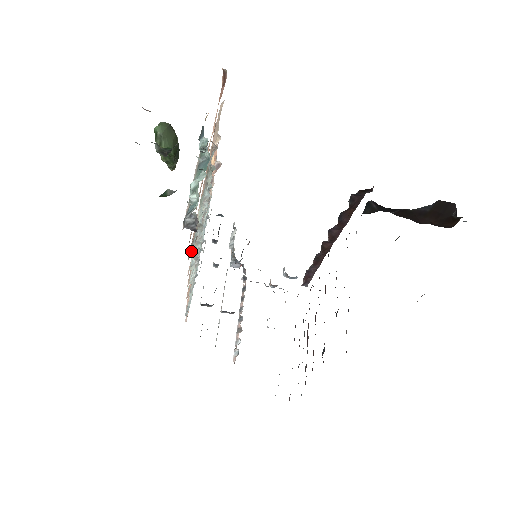
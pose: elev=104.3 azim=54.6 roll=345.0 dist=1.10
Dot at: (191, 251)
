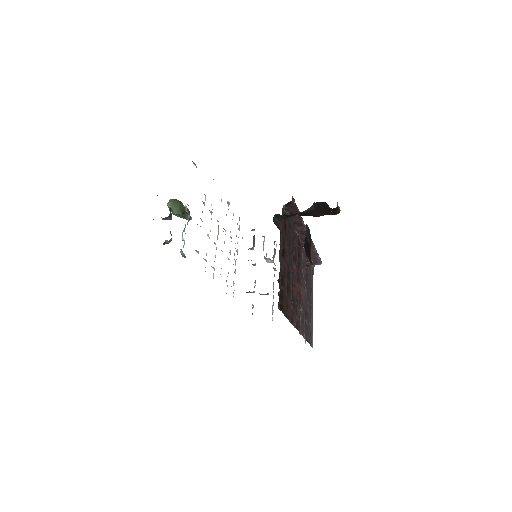
Dot at: occluded
